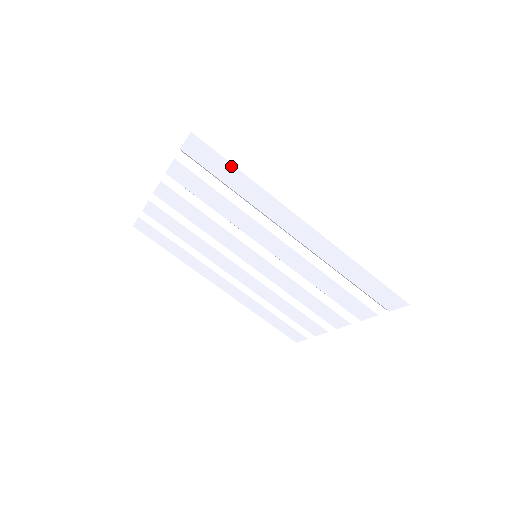
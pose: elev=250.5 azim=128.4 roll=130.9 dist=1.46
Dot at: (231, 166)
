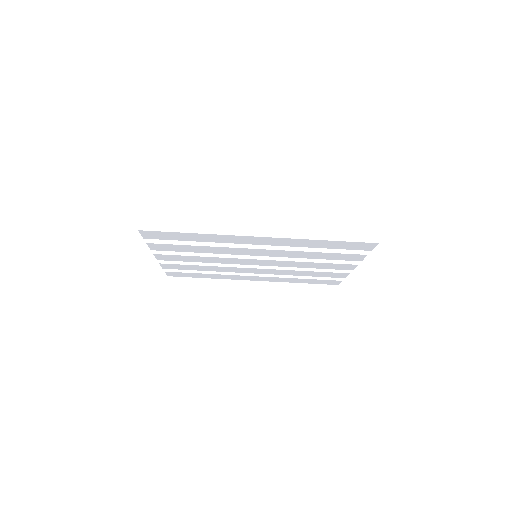
Dot at: (180, 233)
